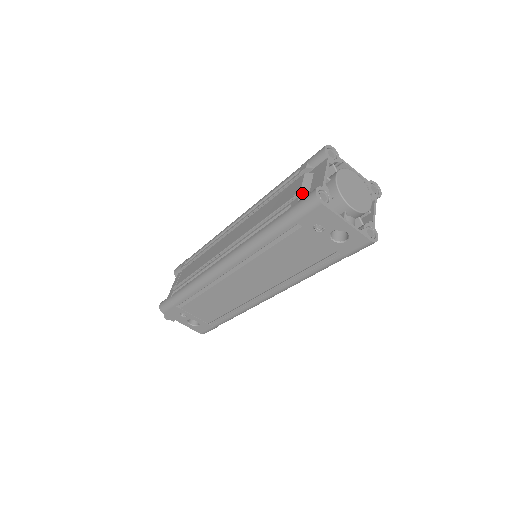
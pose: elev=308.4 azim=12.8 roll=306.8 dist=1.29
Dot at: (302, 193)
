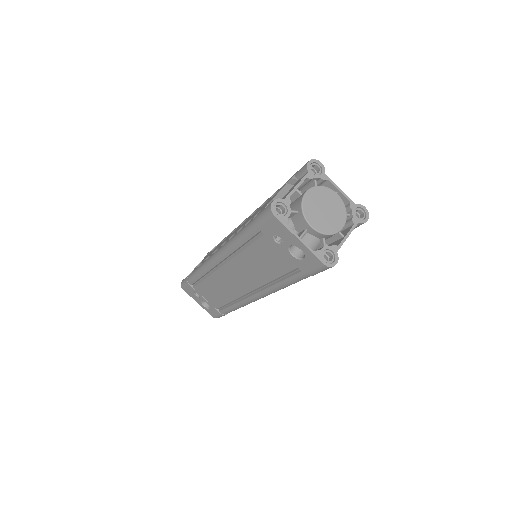
Dot at: occluded
